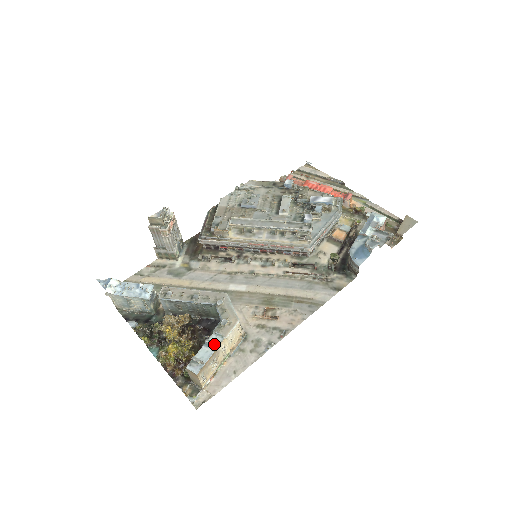
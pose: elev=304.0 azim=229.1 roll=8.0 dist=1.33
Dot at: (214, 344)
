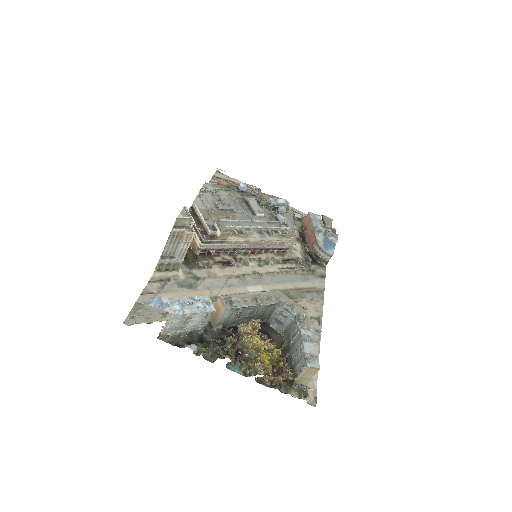
Dot at: (310, 338)
